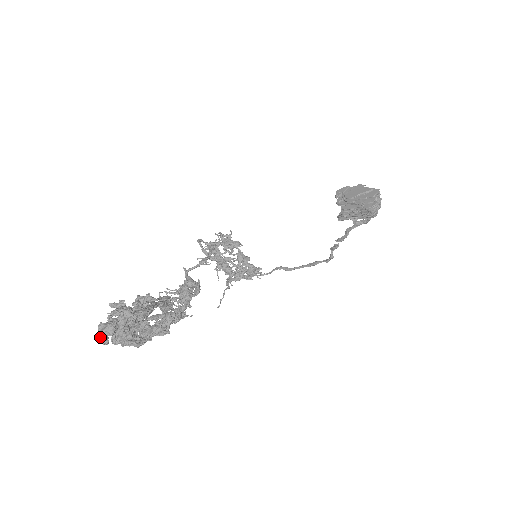
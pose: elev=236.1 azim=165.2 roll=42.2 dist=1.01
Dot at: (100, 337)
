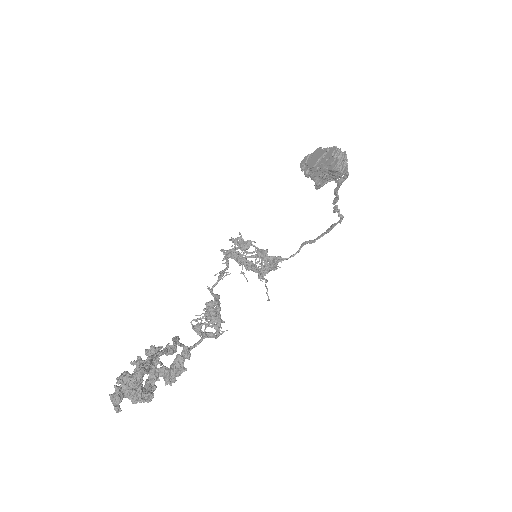
Dot at: (114, 407)
